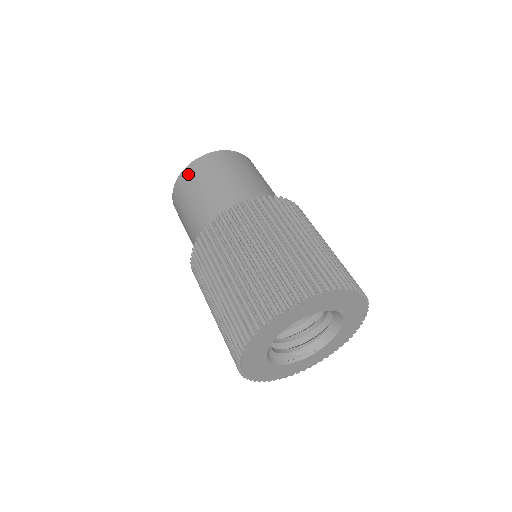
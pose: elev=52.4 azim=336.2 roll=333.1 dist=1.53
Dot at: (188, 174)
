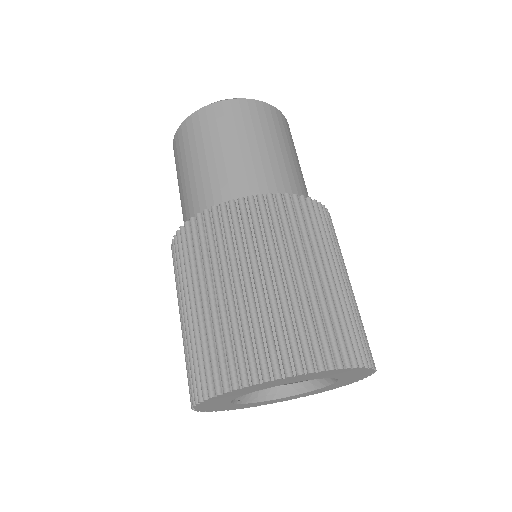
Dot at: (252, 109)
